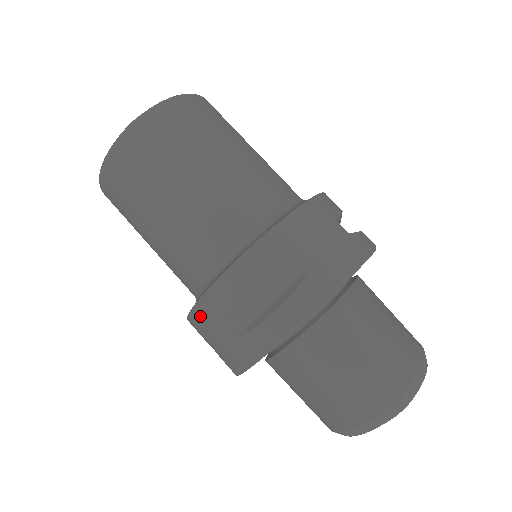
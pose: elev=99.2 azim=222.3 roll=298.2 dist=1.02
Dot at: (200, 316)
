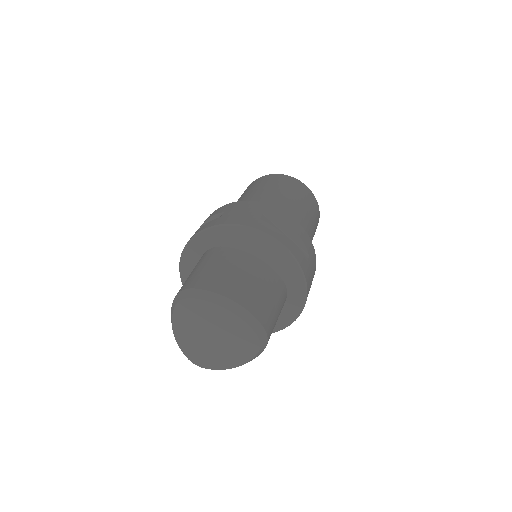
Dot at: occluded
